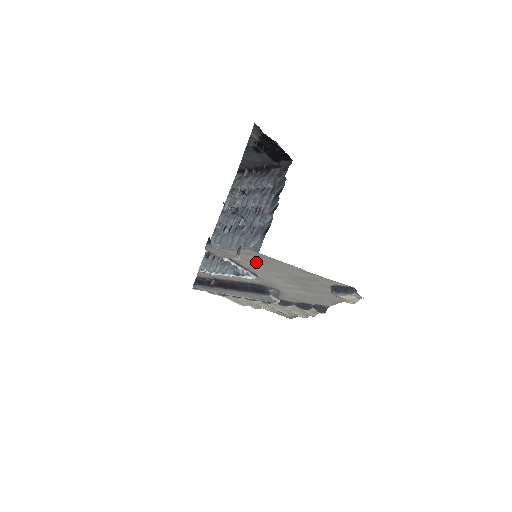
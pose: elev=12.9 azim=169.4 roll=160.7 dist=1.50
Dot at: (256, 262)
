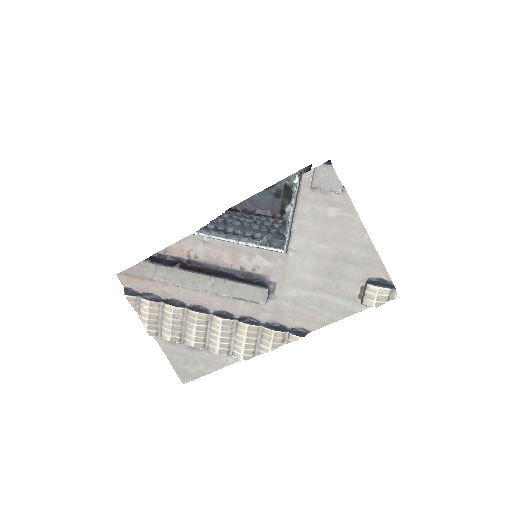
Dot at: (323, 221)
